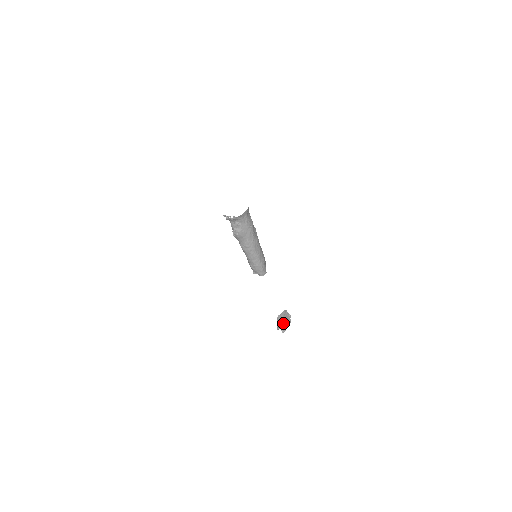
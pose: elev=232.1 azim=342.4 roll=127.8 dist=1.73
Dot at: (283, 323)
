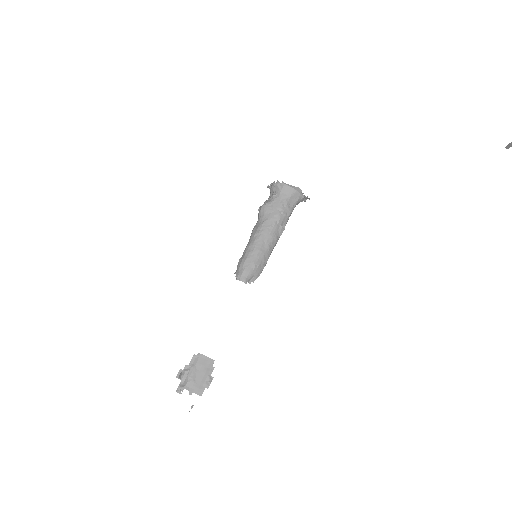
Dot at: (192, 375)
